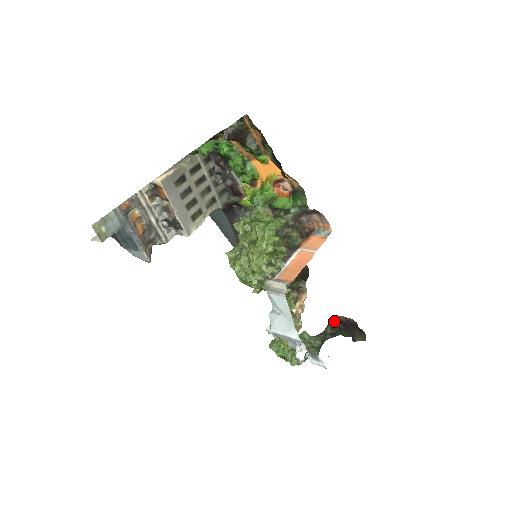
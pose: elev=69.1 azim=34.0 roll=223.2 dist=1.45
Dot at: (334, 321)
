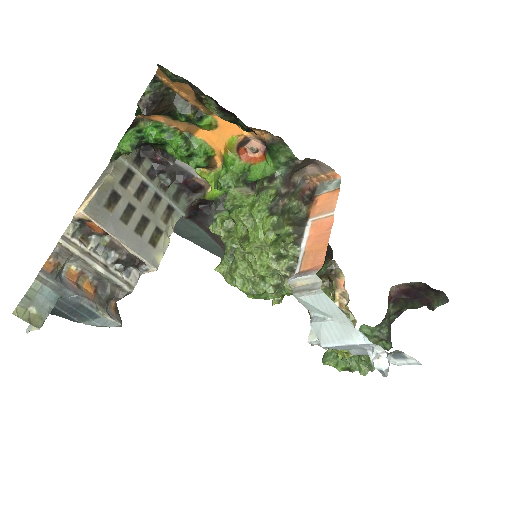
Dot at: (394, 295)
